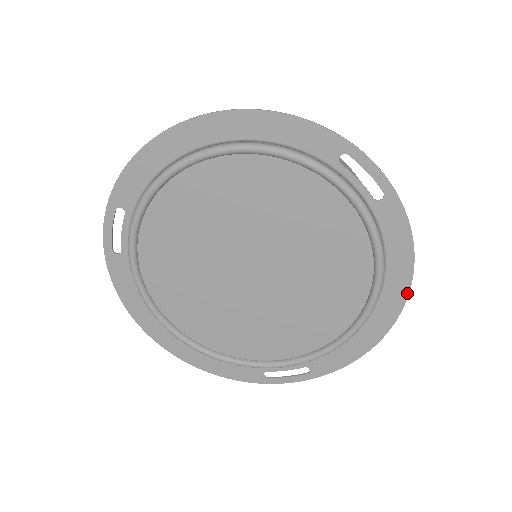
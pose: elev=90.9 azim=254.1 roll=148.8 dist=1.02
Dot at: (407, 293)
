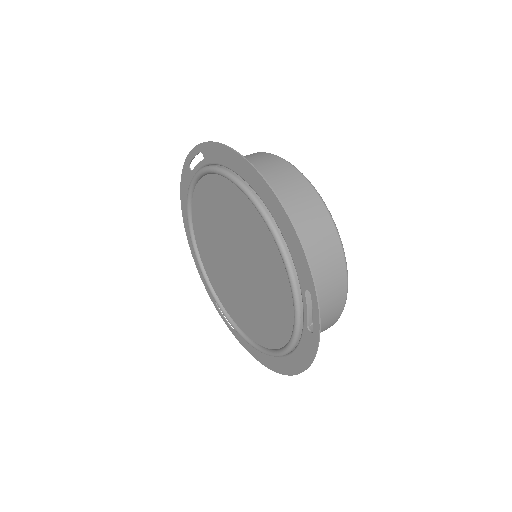
Dot at: (292, 374)
